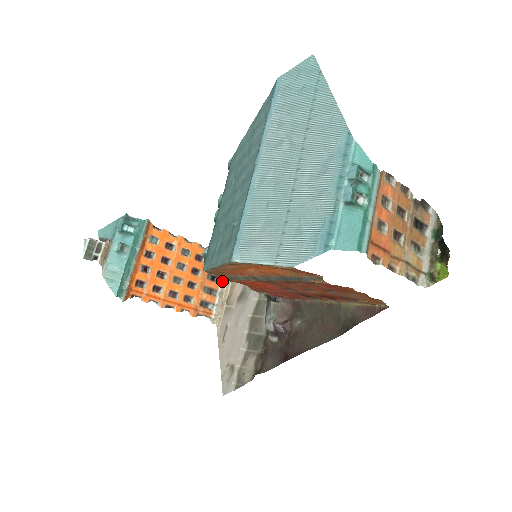
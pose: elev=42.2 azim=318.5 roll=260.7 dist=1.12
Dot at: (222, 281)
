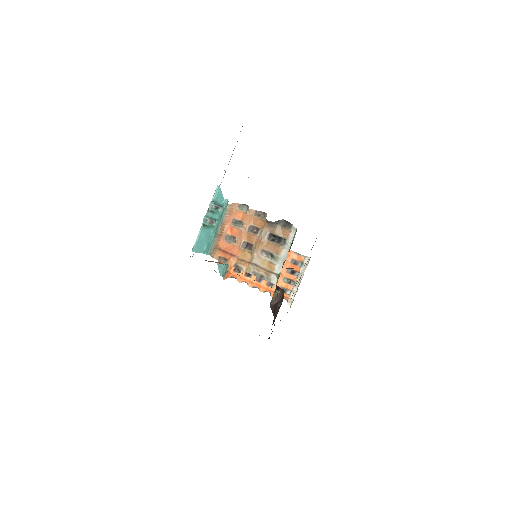
Dot at: (299, 275)
